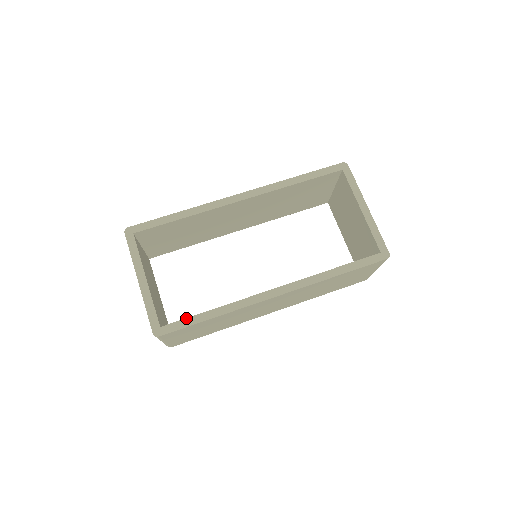
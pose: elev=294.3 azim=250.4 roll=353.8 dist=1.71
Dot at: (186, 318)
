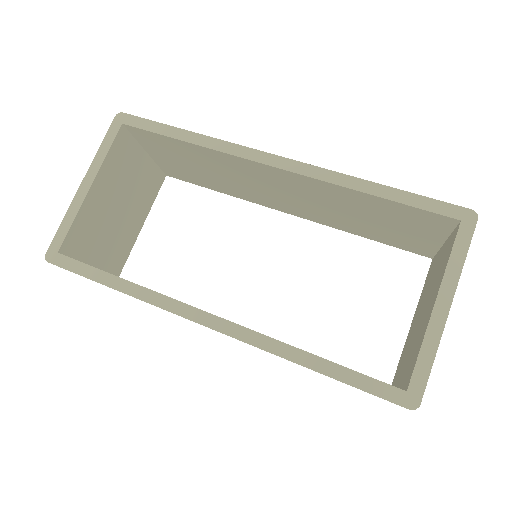
Dot at: (89, 265)
